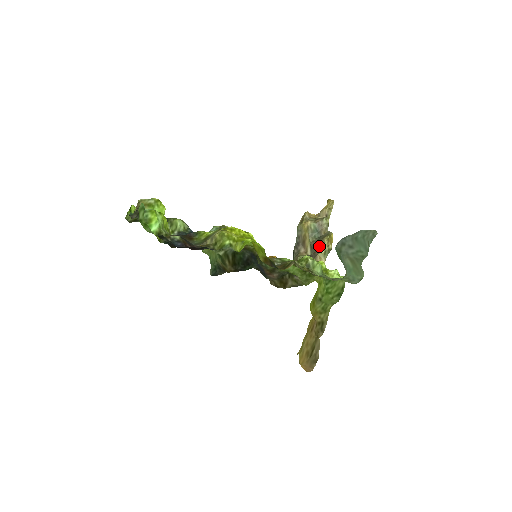
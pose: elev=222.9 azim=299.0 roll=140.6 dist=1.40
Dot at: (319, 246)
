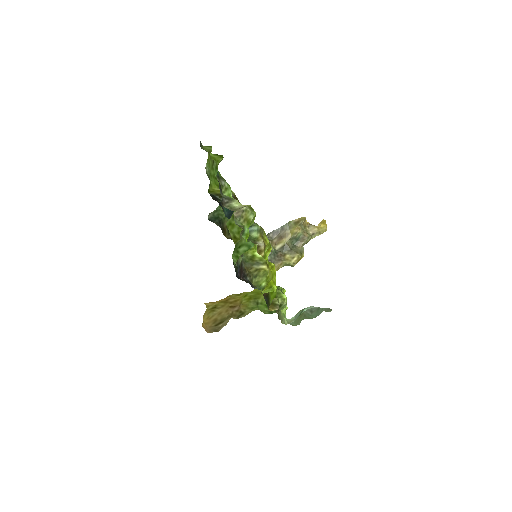
Dot at: (289, 254)
